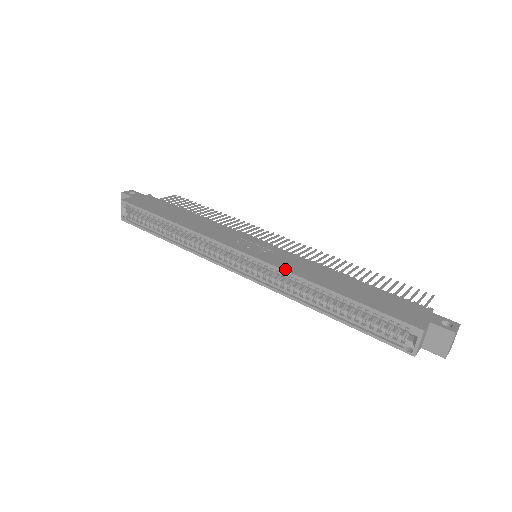
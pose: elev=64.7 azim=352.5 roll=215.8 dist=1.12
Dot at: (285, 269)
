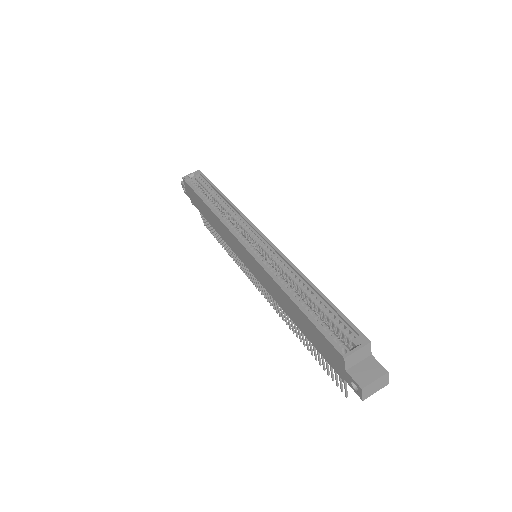
Dot at: (286, 257)
